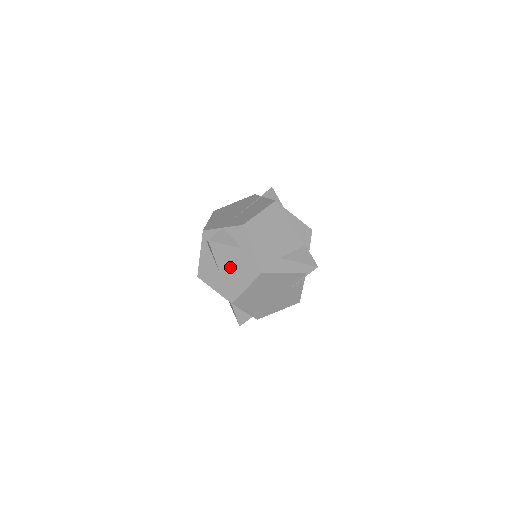
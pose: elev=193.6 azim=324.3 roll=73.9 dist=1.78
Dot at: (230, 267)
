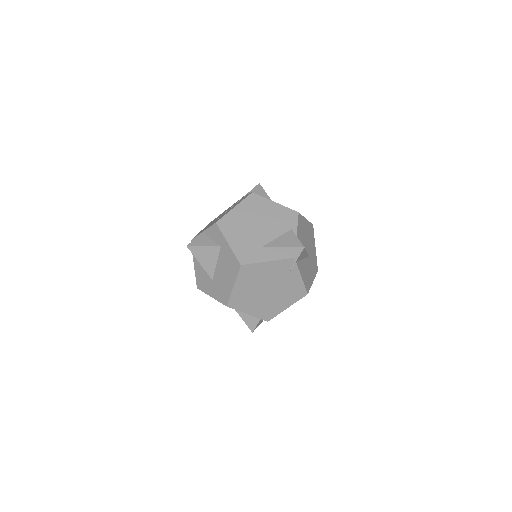
Dot at: (217, 269)
